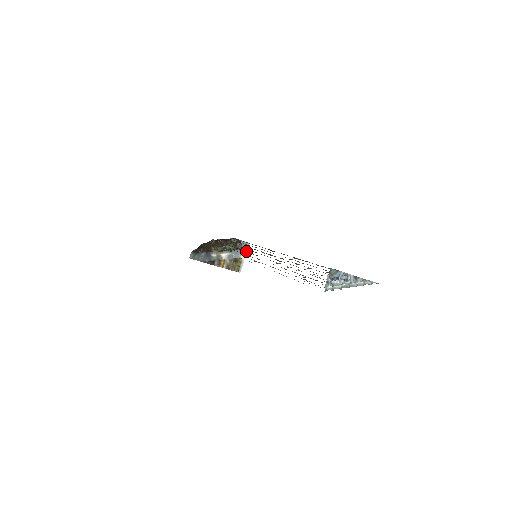
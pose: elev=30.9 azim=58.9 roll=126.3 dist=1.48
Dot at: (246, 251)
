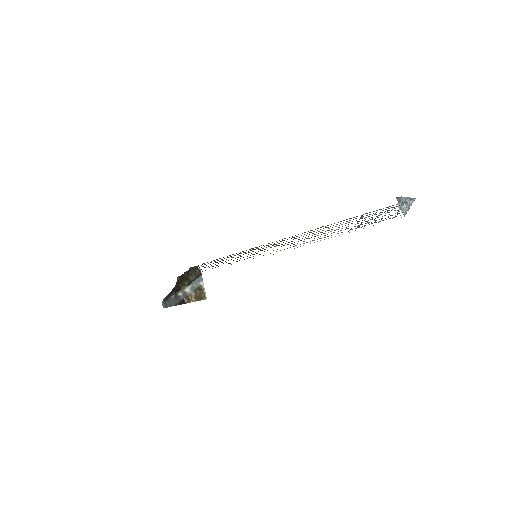
Dot at: (201, 276)
